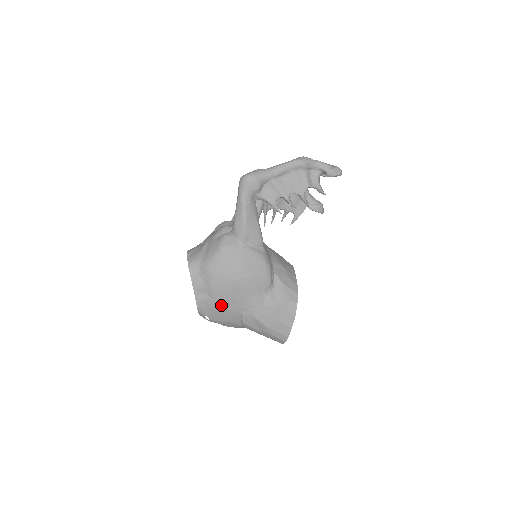
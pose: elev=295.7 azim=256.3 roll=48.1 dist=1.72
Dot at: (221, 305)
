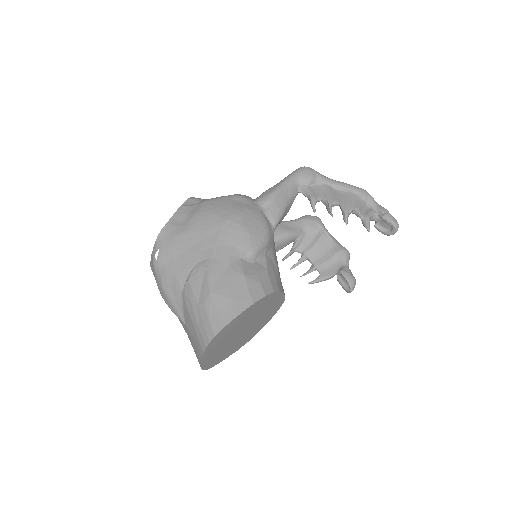
Dot at: (186, 240)
